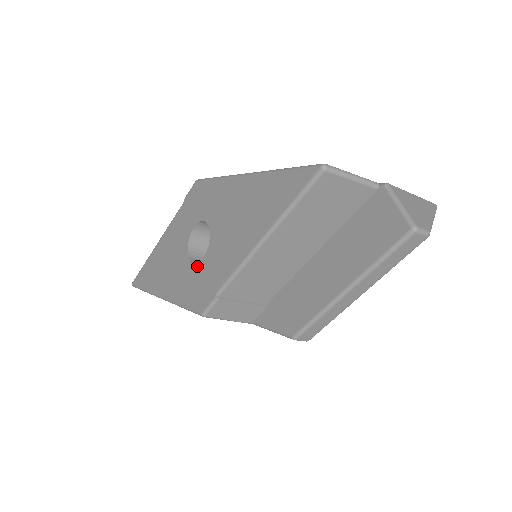
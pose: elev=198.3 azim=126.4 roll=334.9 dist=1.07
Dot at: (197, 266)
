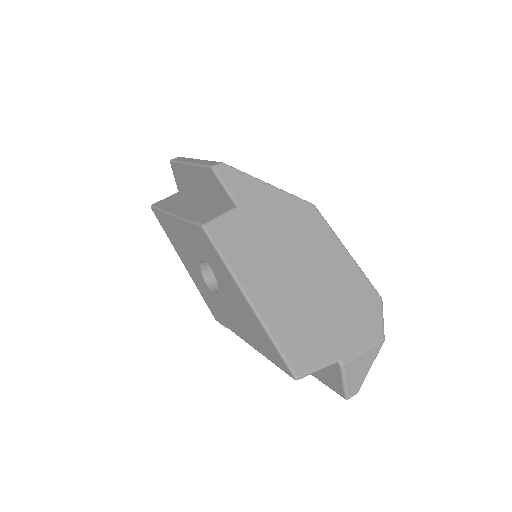
Dot at: (209, 290)
